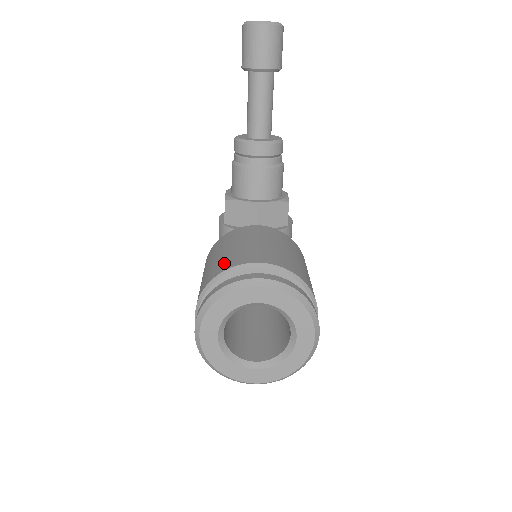
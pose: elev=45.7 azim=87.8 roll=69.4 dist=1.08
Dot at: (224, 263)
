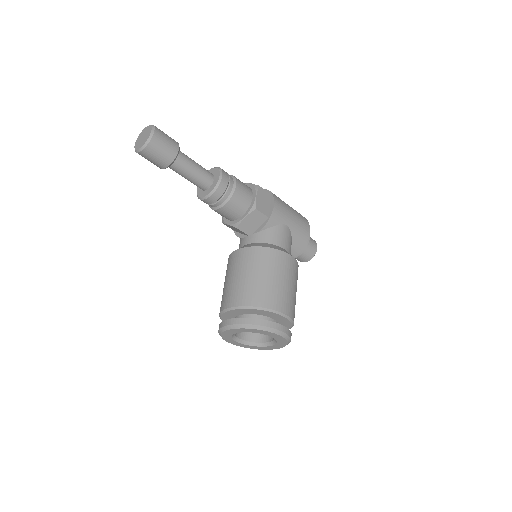
Dot at: (221, 303)
